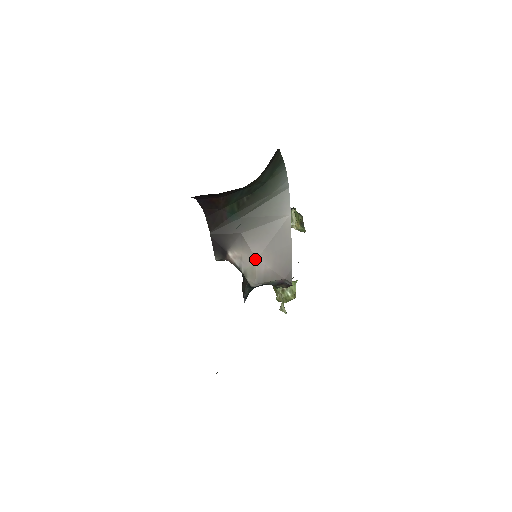
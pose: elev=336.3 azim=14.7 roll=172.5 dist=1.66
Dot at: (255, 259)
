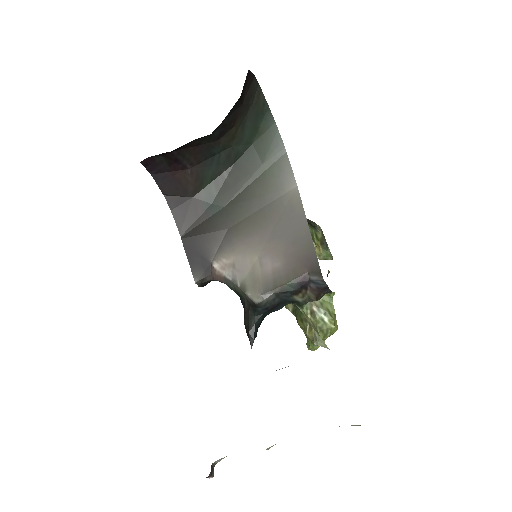
Dot at: (255, 258)
